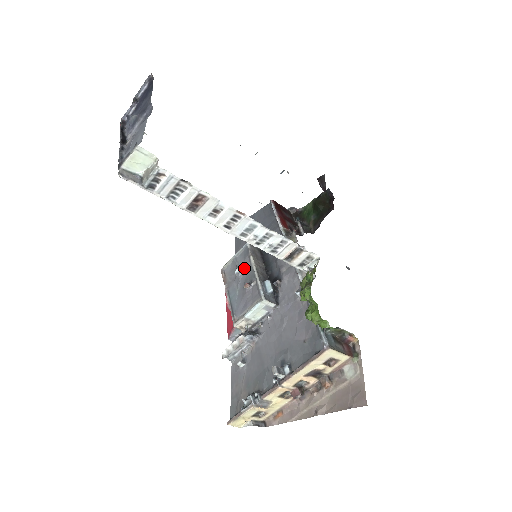
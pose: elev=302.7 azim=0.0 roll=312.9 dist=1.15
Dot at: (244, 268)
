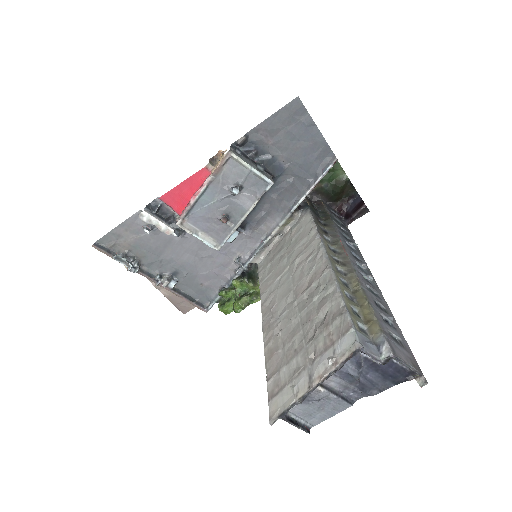
Dot at: (241, 195)
